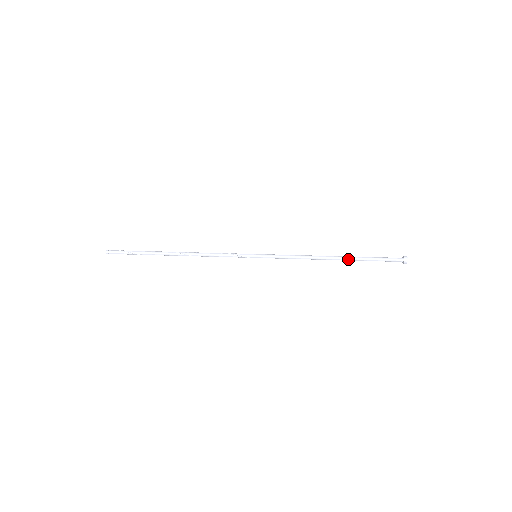
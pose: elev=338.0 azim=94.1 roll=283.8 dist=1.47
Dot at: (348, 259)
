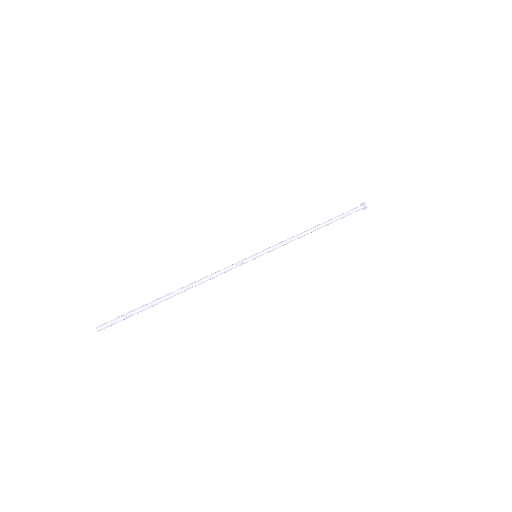
Dot at: (328, 224)
